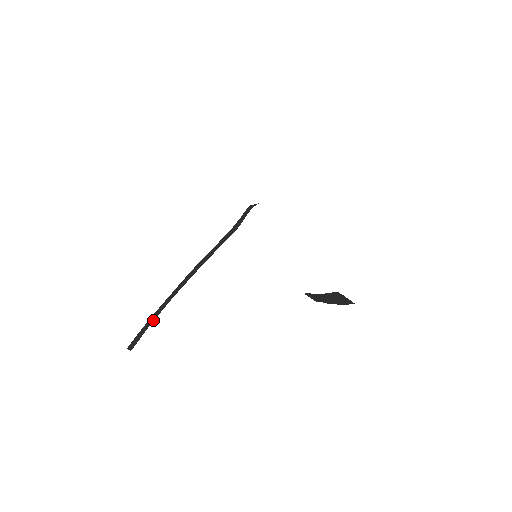
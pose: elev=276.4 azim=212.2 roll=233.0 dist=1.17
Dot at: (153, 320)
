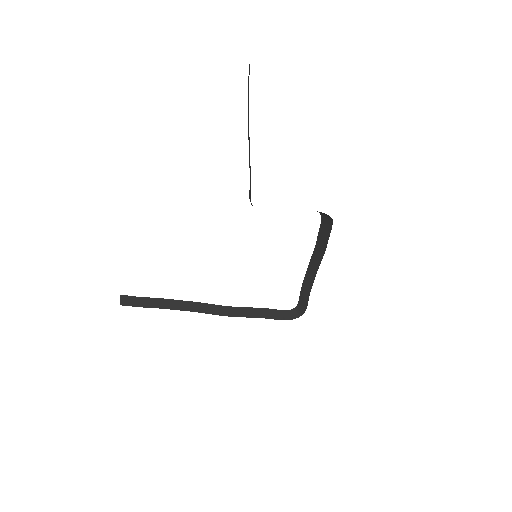
Dot at: (154, 307)
